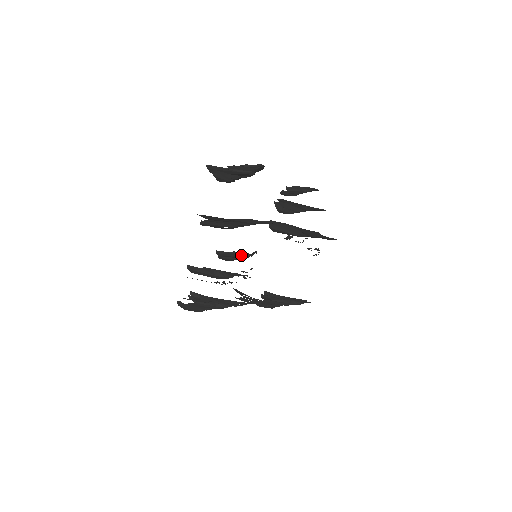
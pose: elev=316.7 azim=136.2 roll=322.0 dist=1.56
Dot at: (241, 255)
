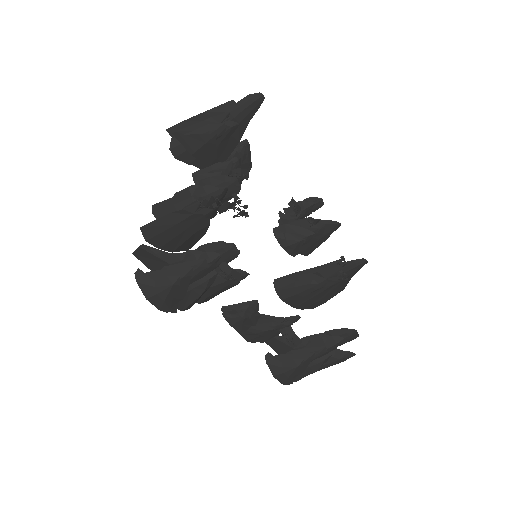
Dot at: (226, 162)
